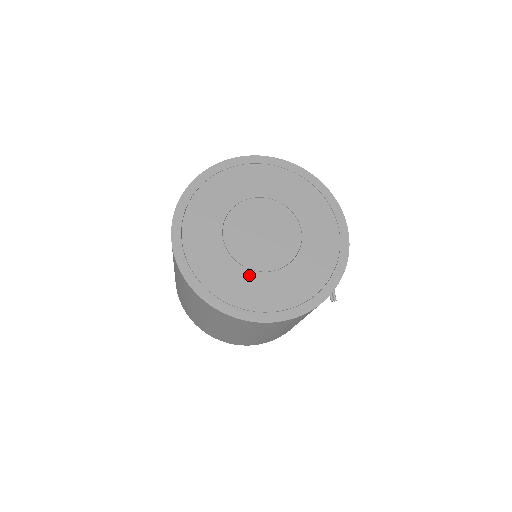
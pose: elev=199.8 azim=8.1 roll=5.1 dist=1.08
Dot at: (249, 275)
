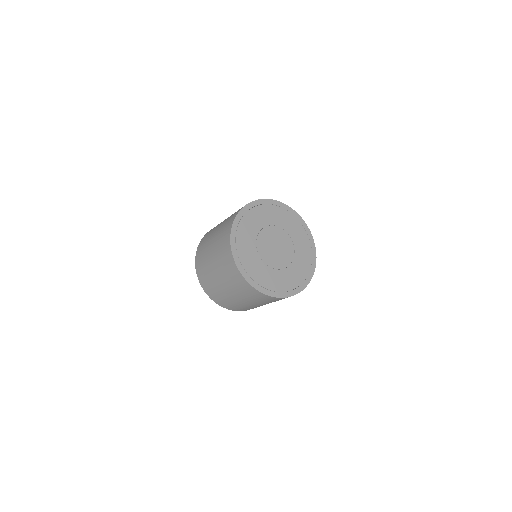
Dot at: (285, 272)
